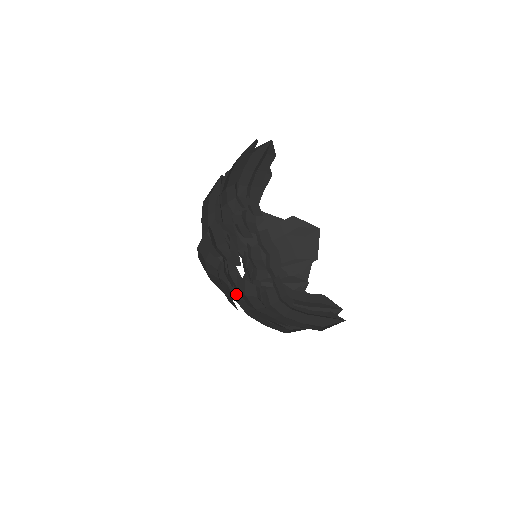
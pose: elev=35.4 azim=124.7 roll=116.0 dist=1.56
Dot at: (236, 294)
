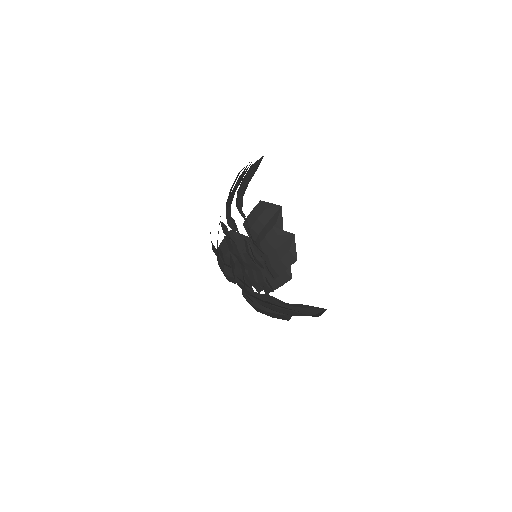
Dot at: occluded
